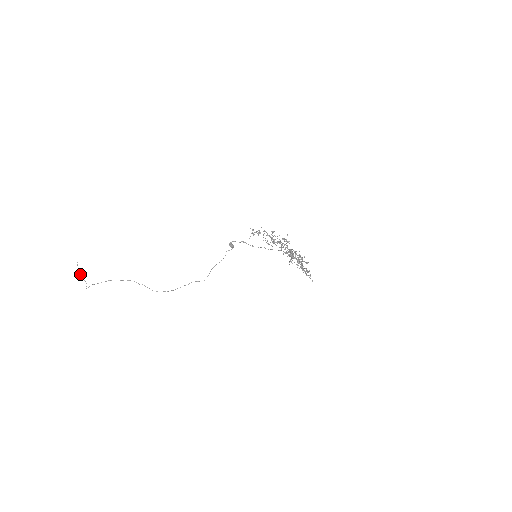
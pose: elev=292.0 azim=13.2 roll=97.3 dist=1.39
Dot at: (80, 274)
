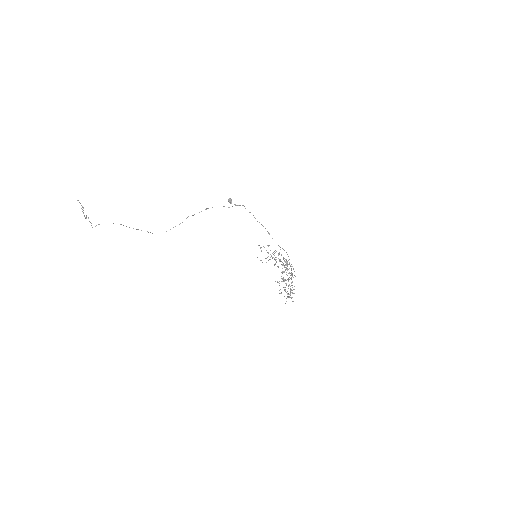
Dot at: (86, 218)
